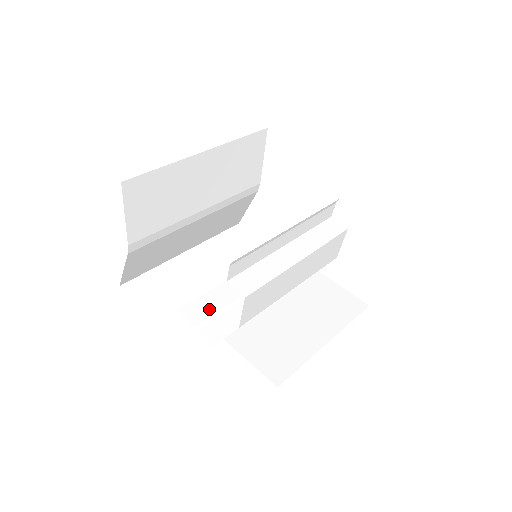
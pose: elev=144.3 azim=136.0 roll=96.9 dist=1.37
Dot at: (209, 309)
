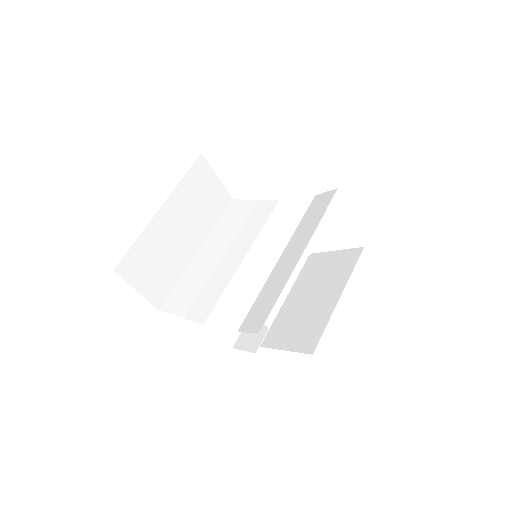
Dot at: (224, 315)
